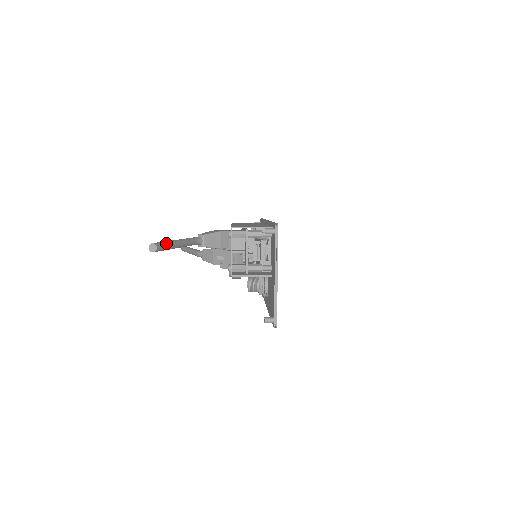
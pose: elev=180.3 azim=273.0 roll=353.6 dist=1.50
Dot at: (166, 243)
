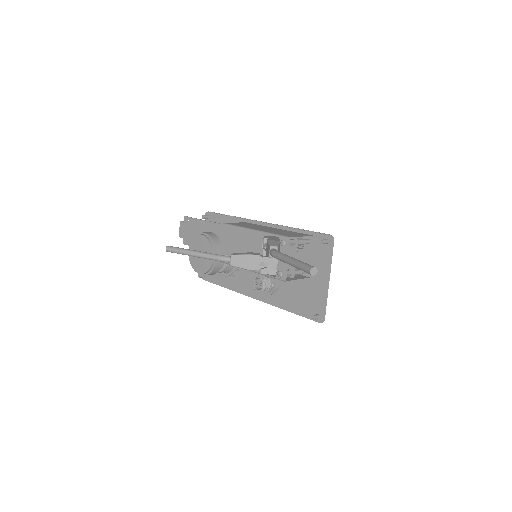
Dot at: occluded
